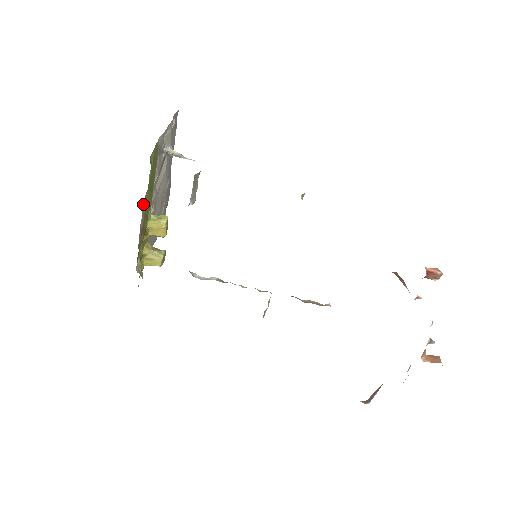
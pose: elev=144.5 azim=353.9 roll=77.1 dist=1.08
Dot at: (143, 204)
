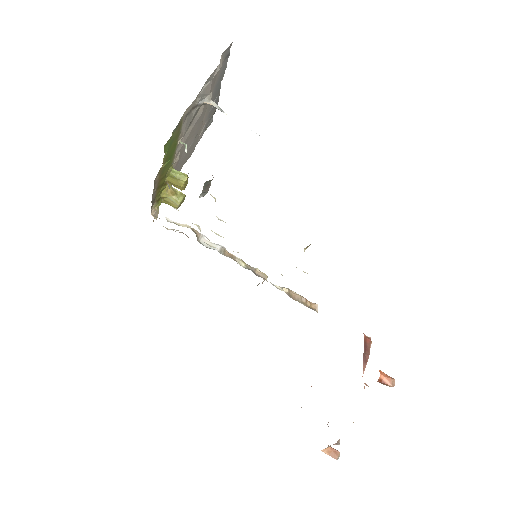
Dot at: (156, 177)
